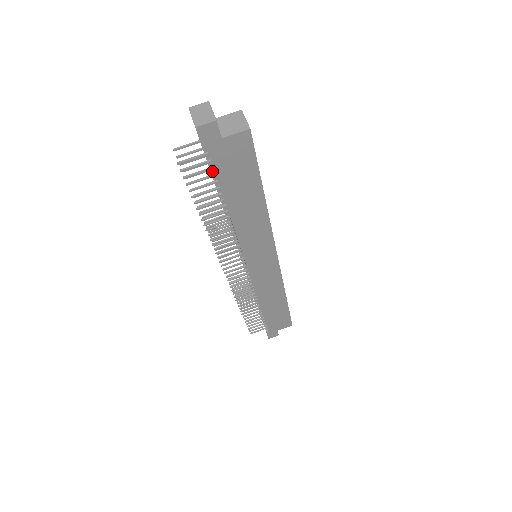
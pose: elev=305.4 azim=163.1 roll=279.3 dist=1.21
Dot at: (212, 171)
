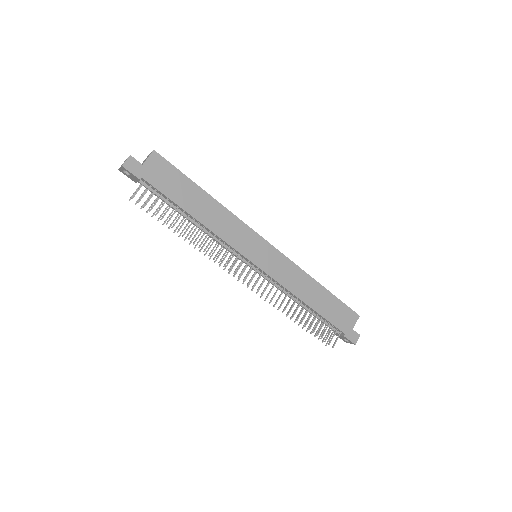
Dot at: (160, 197)
